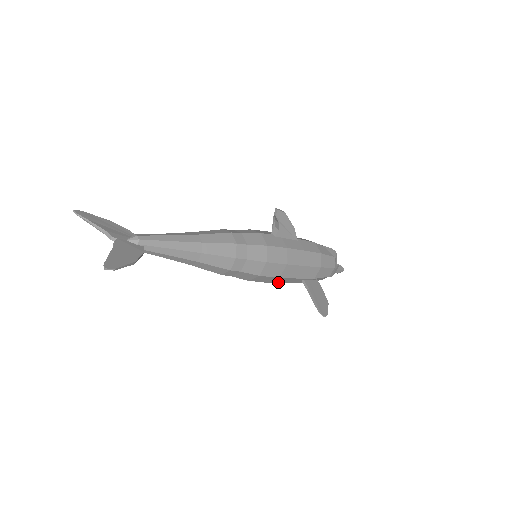
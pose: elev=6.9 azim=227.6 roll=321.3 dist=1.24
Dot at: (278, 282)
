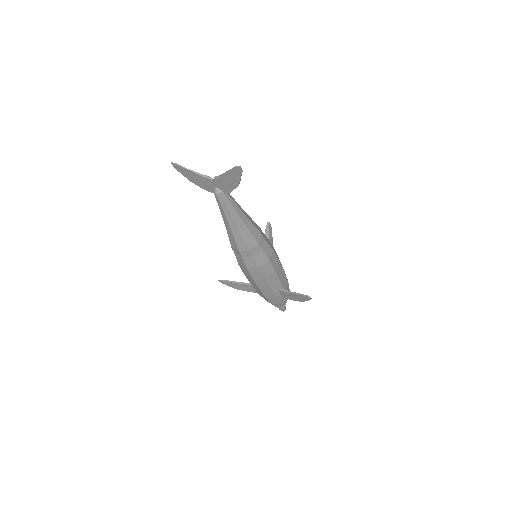
Dot at: (269, 282)
